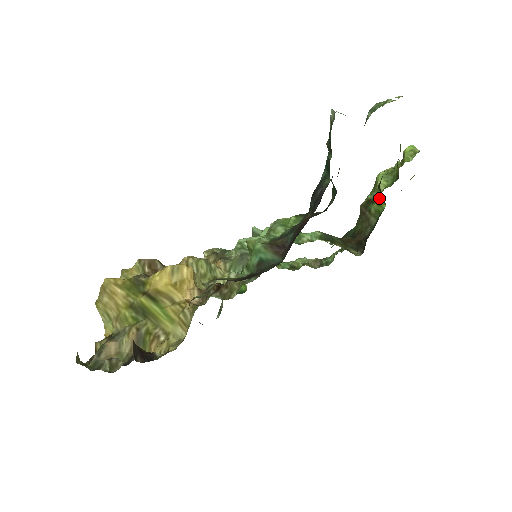
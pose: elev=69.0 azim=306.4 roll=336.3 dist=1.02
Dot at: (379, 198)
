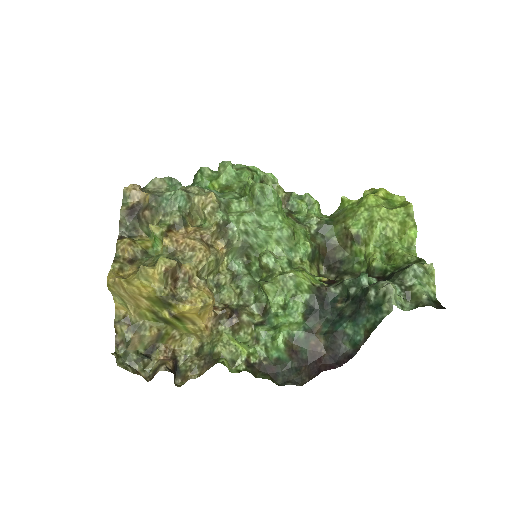
Dot at: (365, 243)
